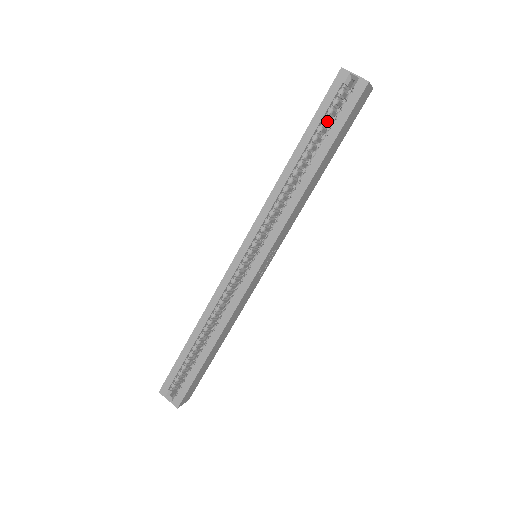
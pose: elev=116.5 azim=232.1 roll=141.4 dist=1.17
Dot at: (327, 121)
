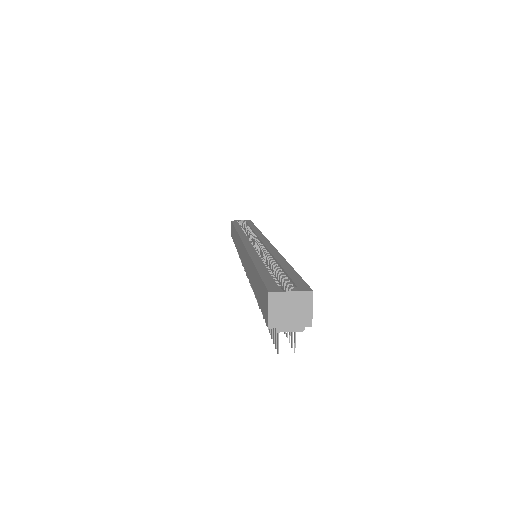
Dot at: occluded
